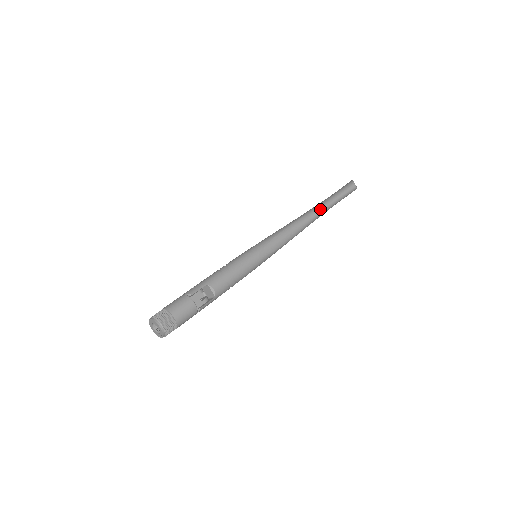
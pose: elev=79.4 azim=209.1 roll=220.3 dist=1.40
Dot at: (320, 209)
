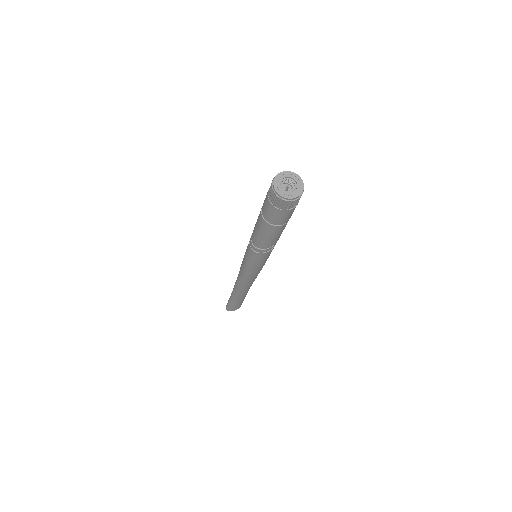
Dot at: occluded
